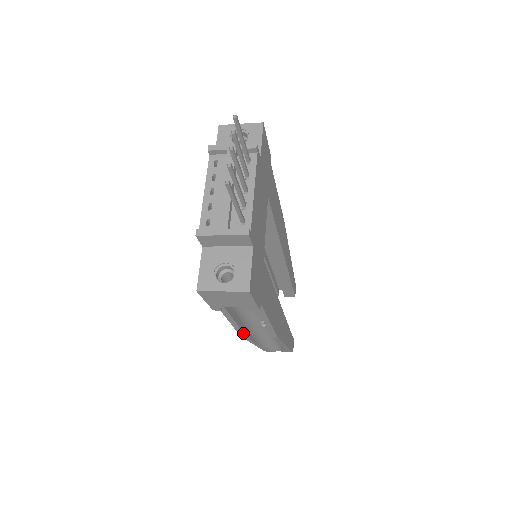
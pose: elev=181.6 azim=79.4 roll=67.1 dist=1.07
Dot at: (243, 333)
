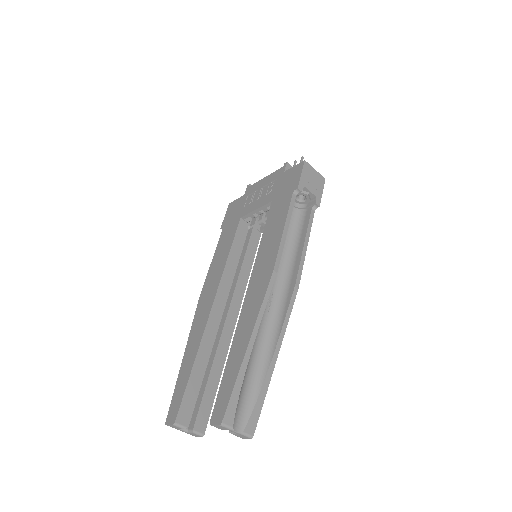
Dot at: (279, 261)
